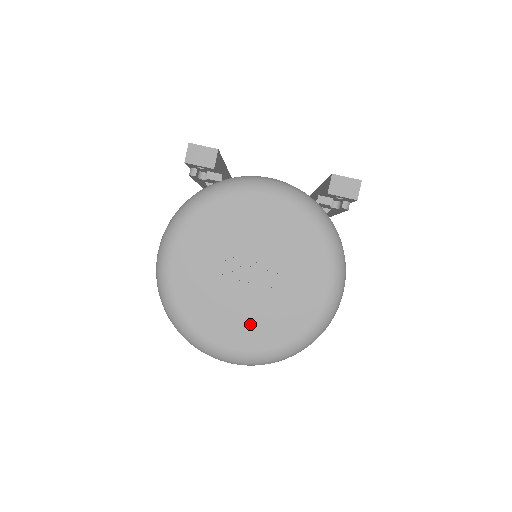
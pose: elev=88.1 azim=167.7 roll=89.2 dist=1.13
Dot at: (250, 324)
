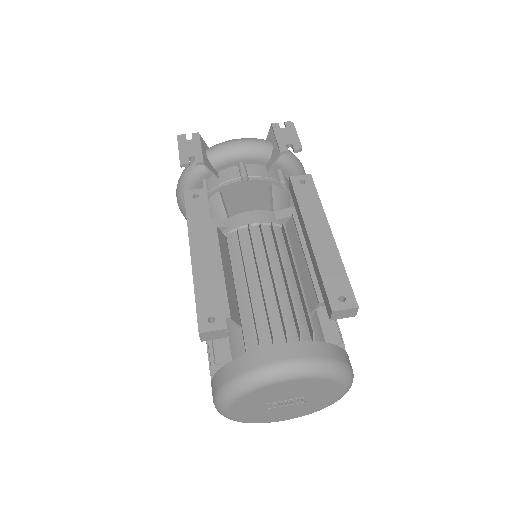
Dot at: (293, 413)
